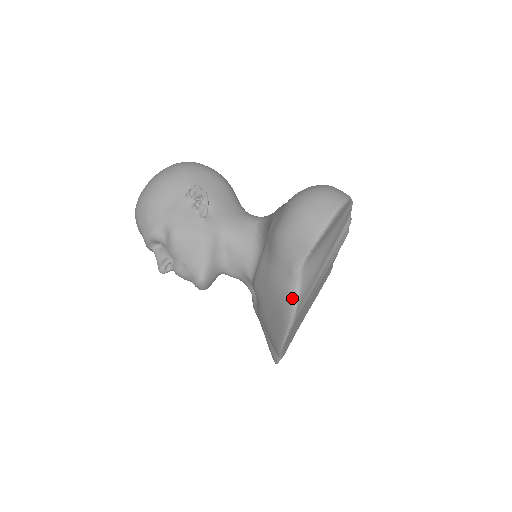
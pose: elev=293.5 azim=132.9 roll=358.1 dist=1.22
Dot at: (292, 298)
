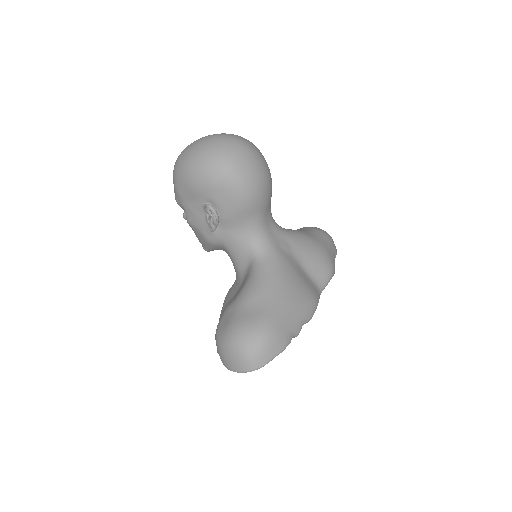
Dot at: occluded
